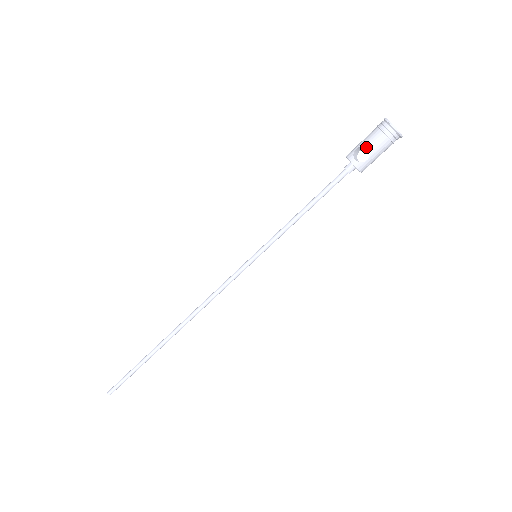
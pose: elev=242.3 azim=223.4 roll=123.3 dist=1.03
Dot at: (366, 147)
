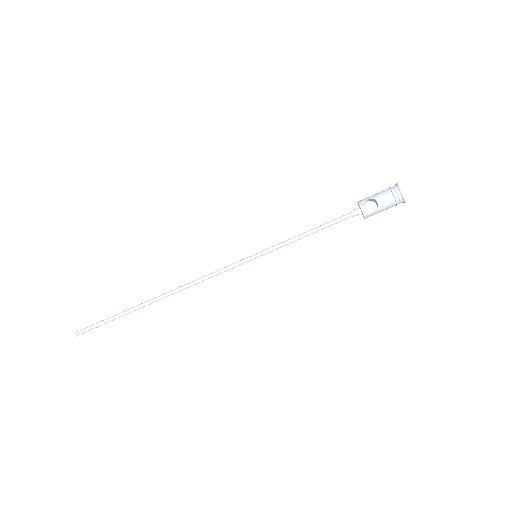
Dot at: (376, 201)
